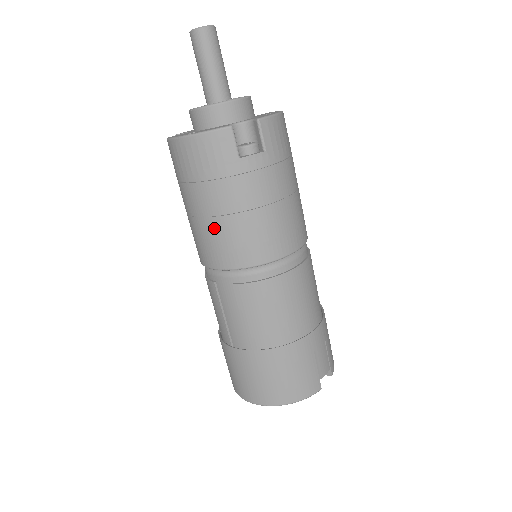
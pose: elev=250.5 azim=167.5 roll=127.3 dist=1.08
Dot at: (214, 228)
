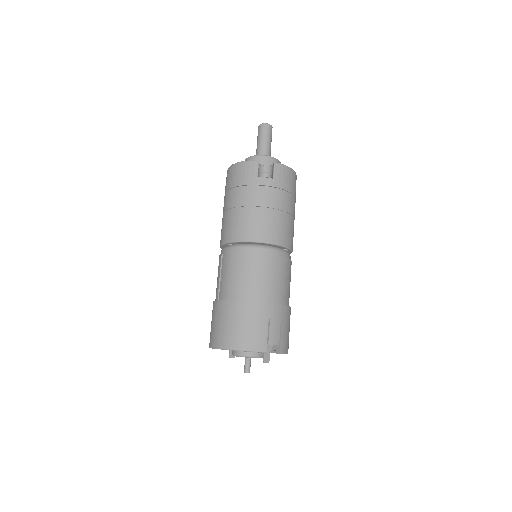
Dot at: (232, 215)
